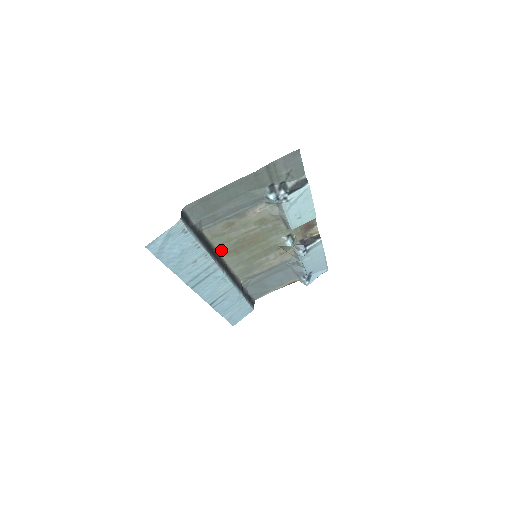
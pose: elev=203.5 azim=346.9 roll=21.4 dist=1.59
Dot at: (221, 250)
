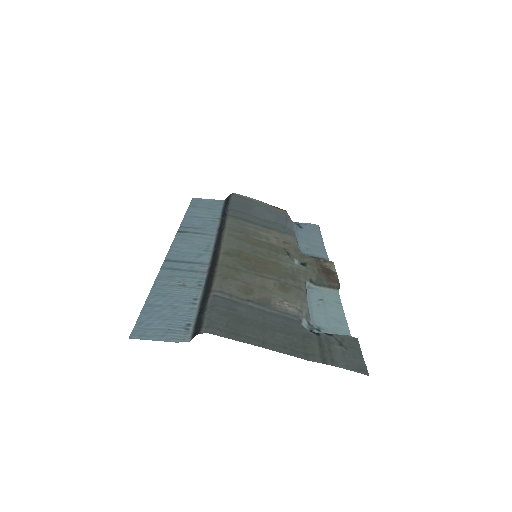
Dot at: (223, 258)
